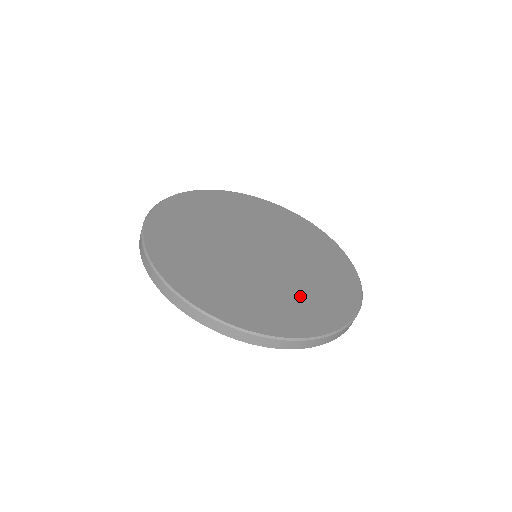
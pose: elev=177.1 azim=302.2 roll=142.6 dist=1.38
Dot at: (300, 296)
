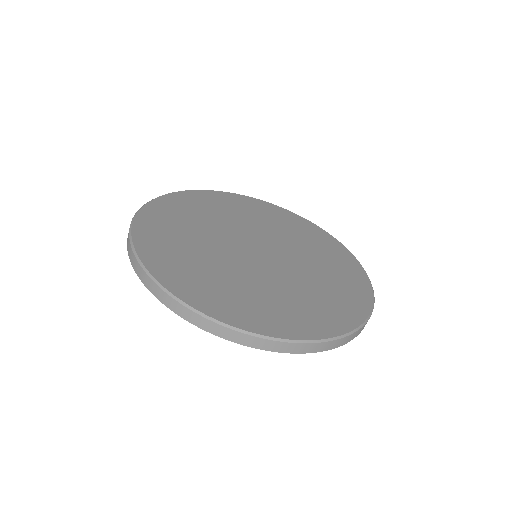
Dot at: (318, 291)
